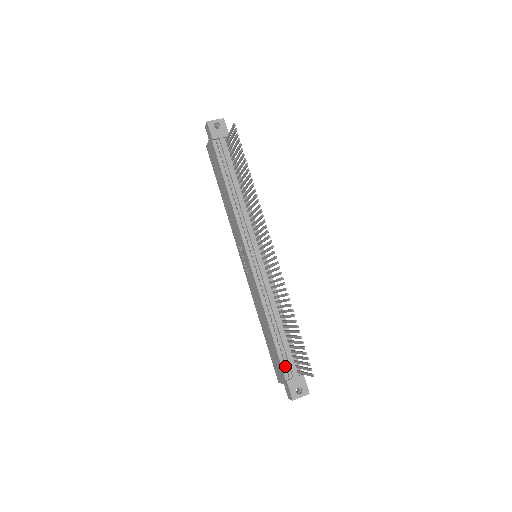
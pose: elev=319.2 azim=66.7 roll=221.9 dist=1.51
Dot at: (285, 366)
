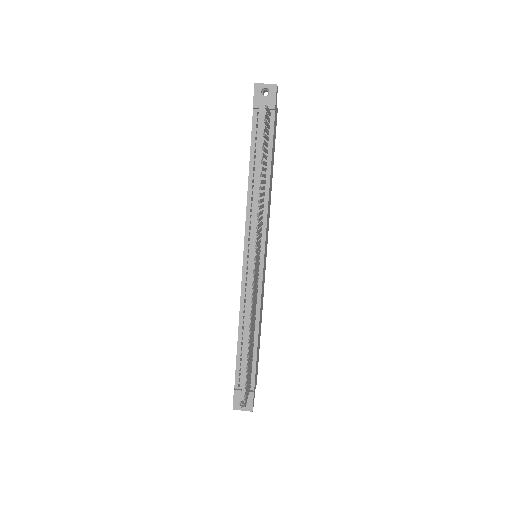
Dot at: (239, 375)
